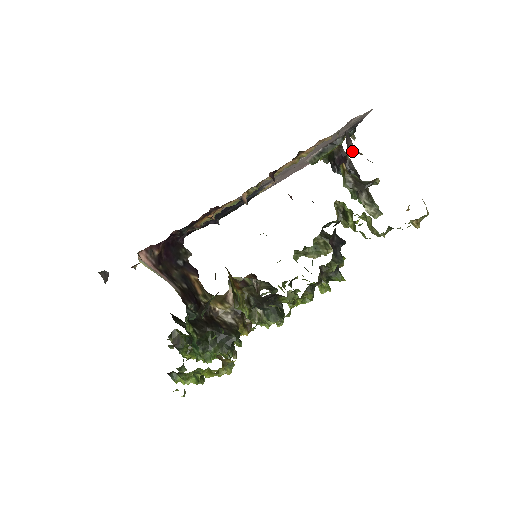
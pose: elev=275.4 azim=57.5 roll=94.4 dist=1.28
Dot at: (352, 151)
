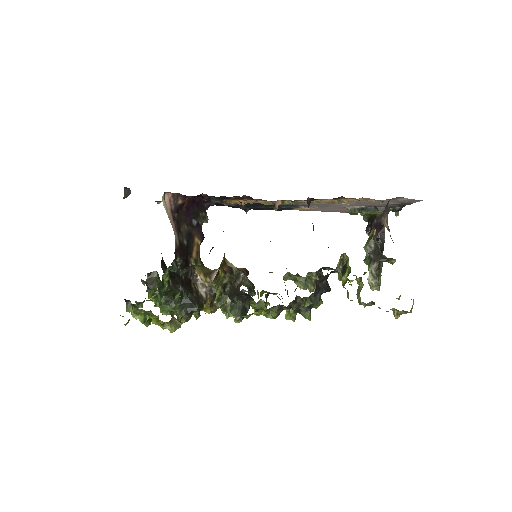
Dot at: (383, 222)
